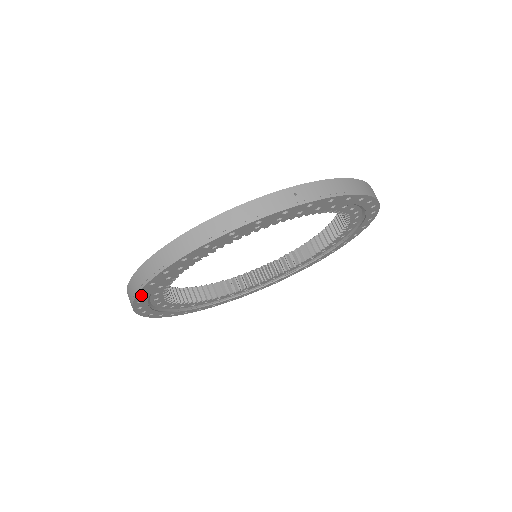
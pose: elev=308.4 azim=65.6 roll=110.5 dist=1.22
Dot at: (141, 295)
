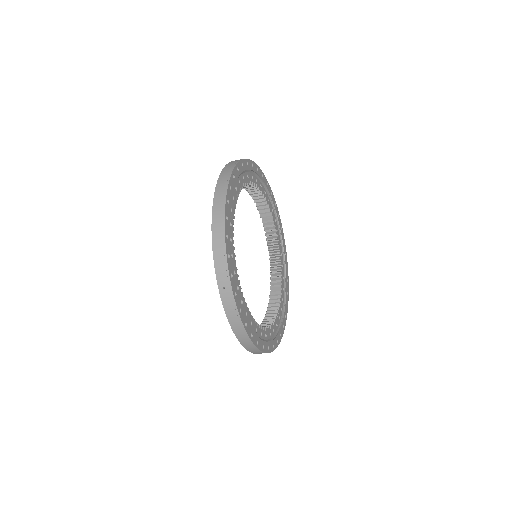
Dot at: (228, 259)
